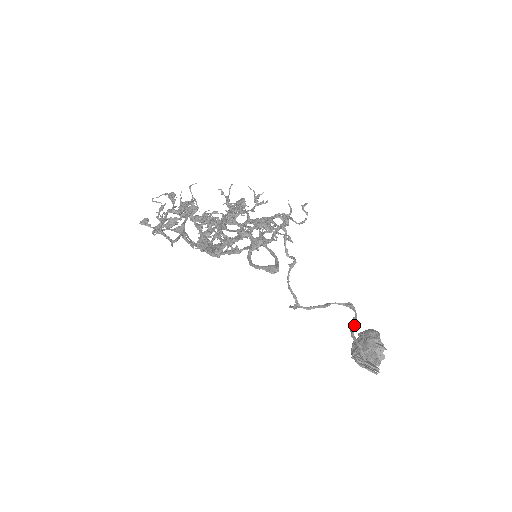
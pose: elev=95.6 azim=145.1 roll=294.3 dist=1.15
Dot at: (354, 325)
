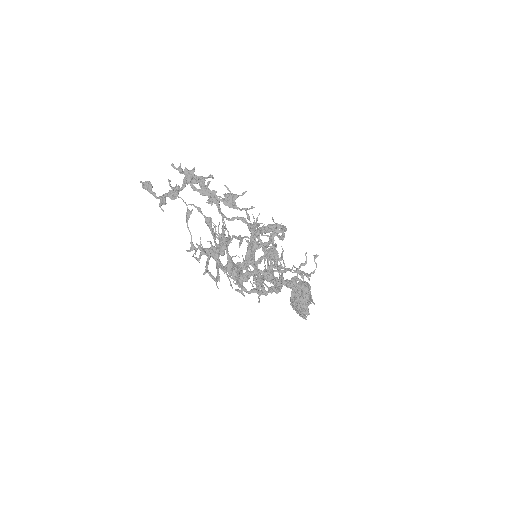
Dot at: (301, 291)
